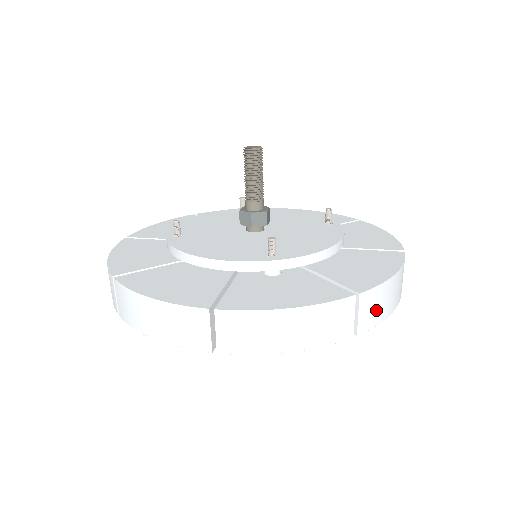
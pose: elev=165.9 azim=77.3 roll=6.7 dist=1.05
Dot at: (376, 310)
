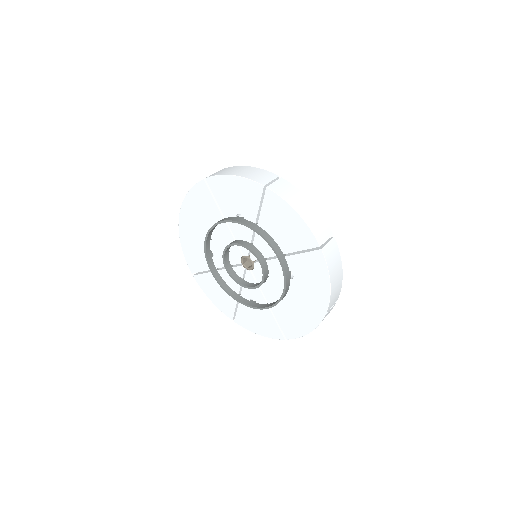
Dot at: (286, 192)
